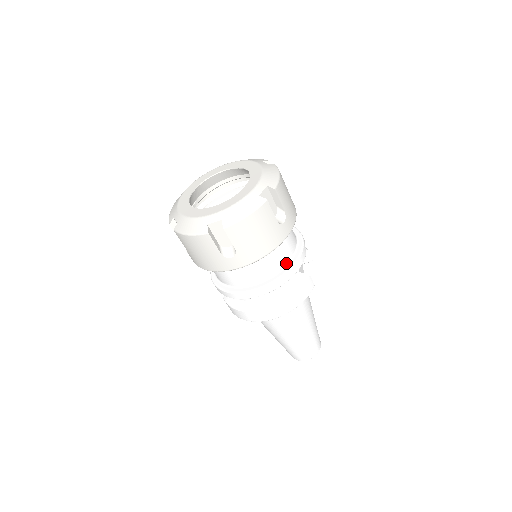
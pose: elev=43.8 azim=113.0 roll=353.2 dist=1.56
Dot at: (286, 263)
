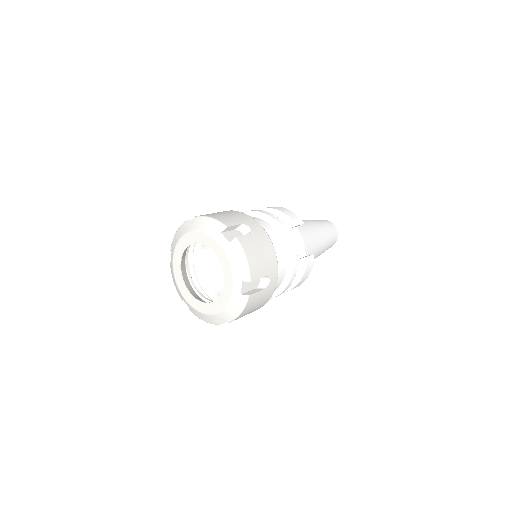
Dot at: (284, 275)
